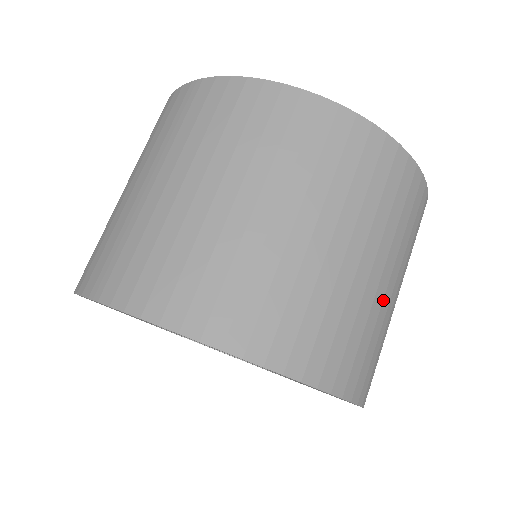
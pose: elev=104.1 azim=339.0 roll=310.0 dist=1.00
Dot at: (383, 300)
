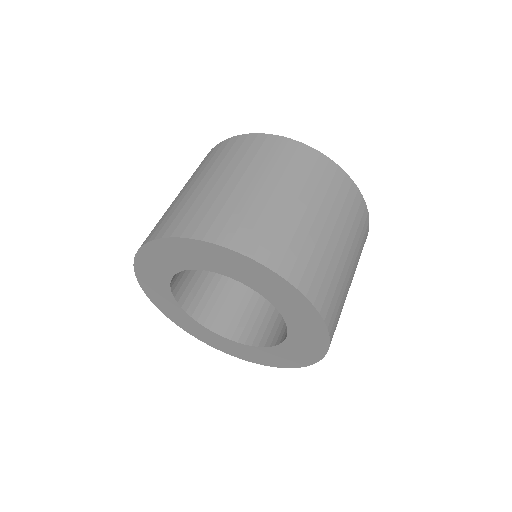
Dot at: occluded
